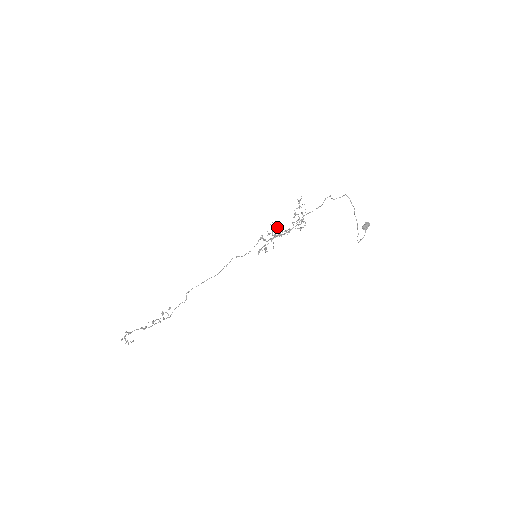
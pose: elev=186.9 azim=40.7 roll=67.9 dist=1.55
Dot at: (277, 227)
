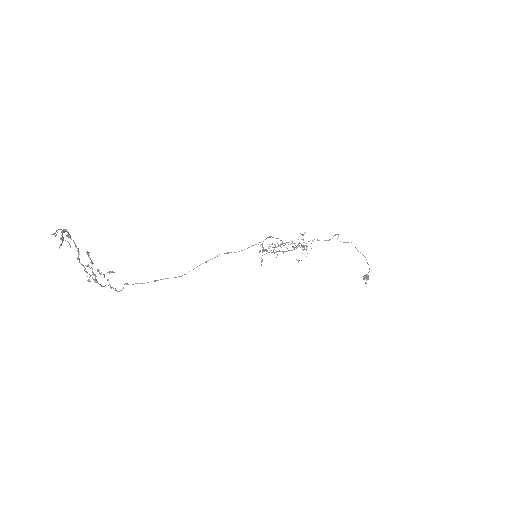
Dot at: occluded
